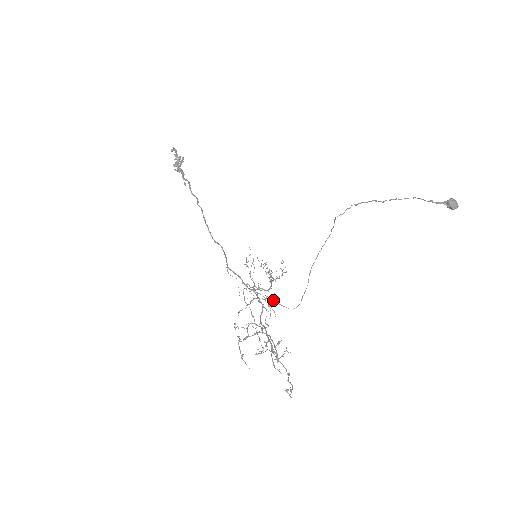
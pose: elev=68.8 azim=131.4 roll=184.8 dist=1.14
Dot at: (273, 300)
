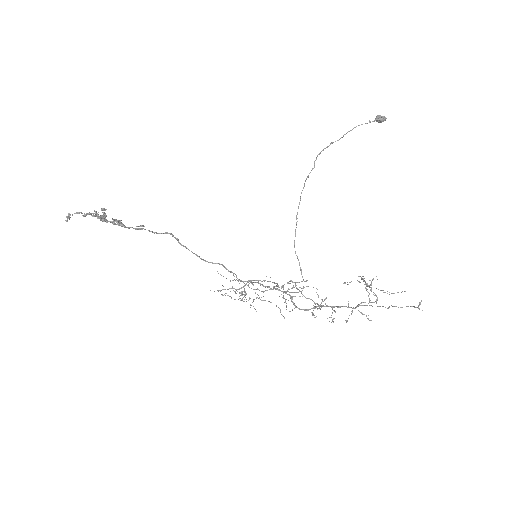
Dot at: (287, 291)
